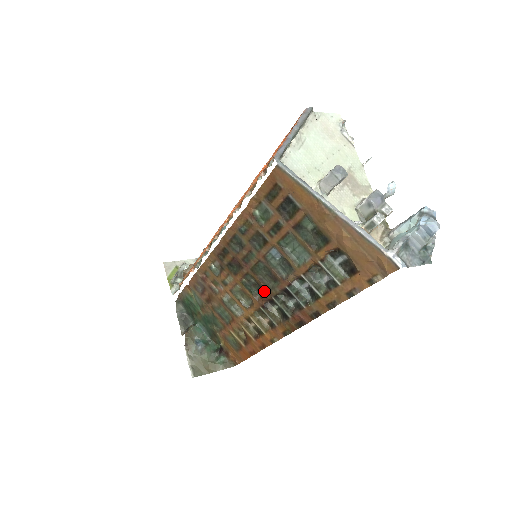
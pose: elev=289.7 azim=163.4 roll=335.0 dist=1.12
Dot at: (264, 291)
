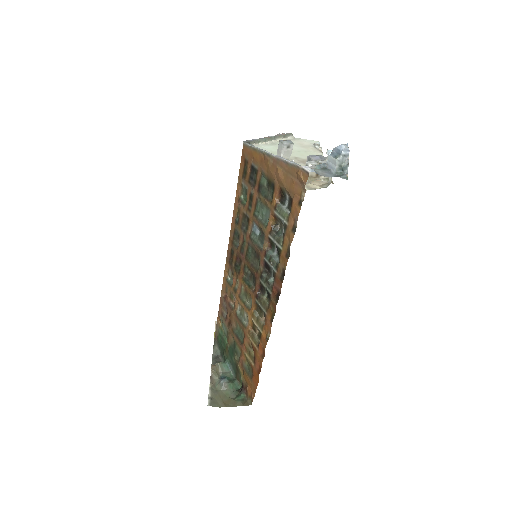
Dot at: (255, 277)
